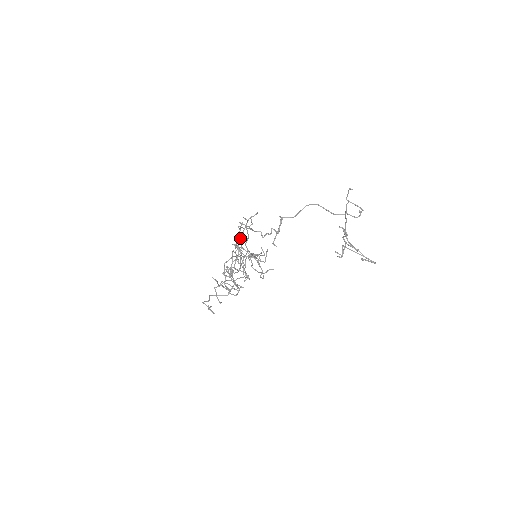
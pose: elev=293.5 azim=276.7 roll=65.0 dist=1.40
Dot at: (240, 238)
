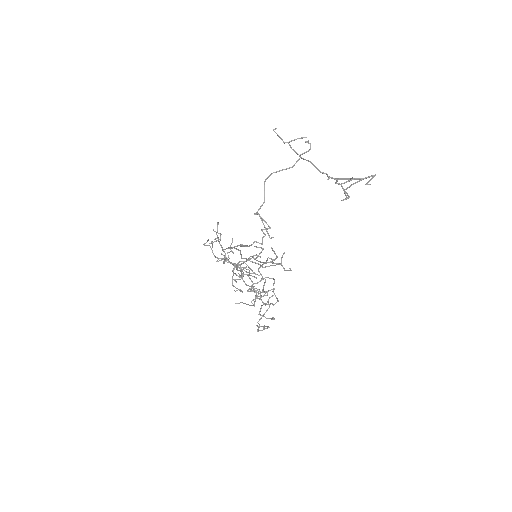
Dot at: (225, 255)
